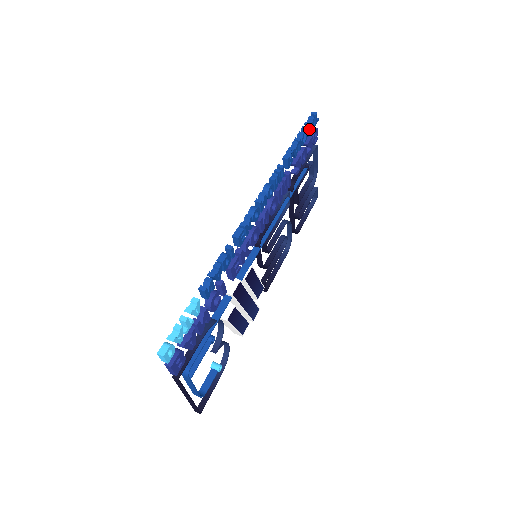
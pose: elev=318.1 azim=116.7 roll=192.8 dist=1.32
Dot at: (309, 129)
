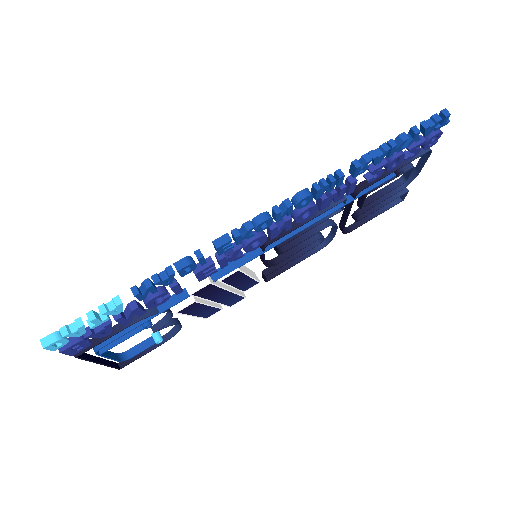
Dot at: (424, 132)
